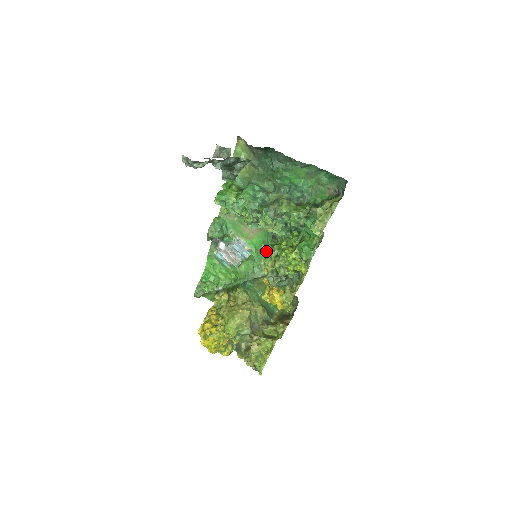
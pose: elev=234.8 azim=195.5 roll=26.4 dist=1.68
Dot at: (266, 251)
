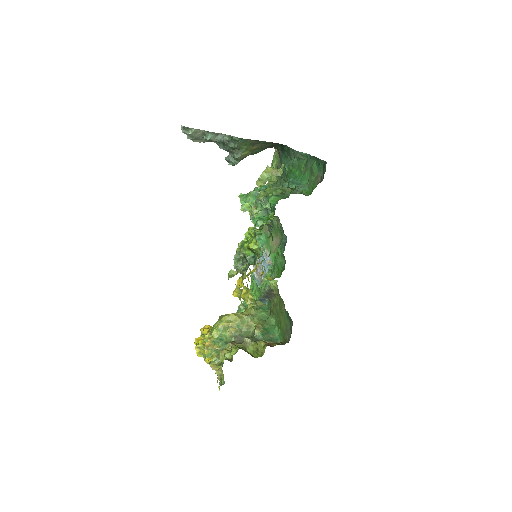
Dot at: occluded
